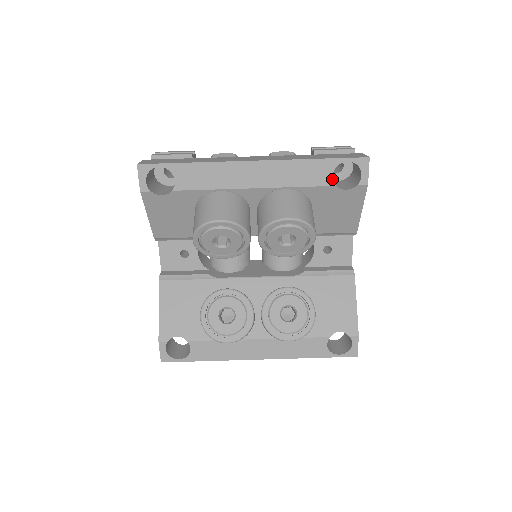
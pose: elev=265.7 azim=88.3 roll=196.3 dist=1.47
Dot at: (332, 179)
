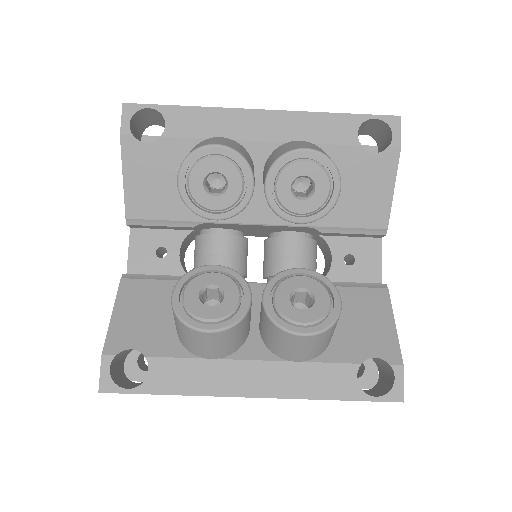
Dot at: (357, 137)
